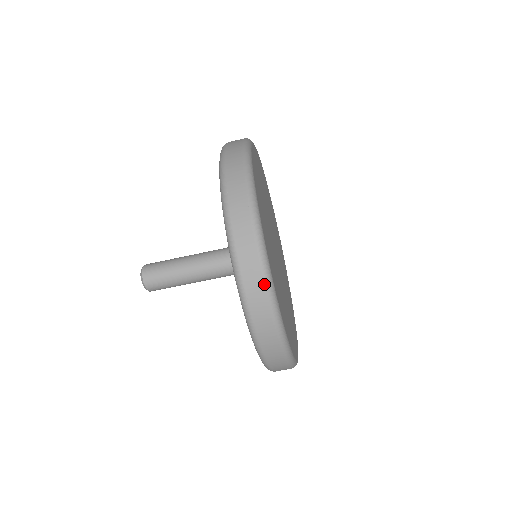
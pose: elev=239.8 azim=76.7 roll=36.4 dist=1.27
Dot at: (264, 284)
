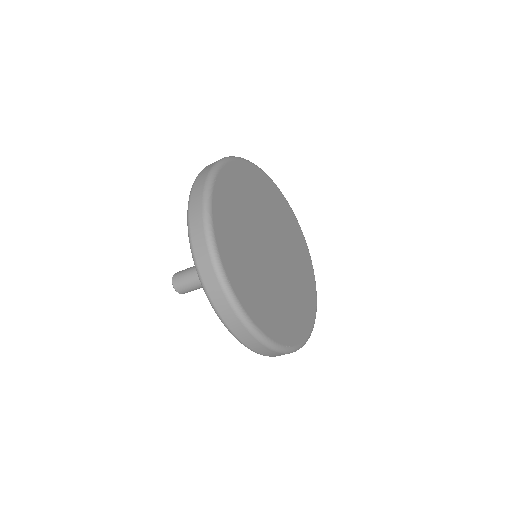
Dot at: (271, 350)
